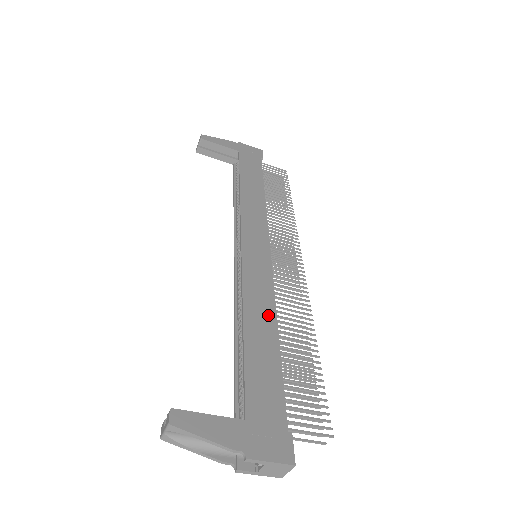
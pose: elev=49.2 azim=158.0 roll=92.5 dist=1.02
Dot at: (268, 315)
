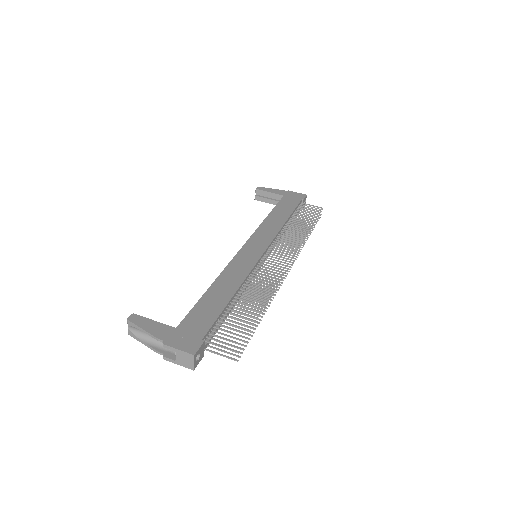
Dot at: (234, 283)
